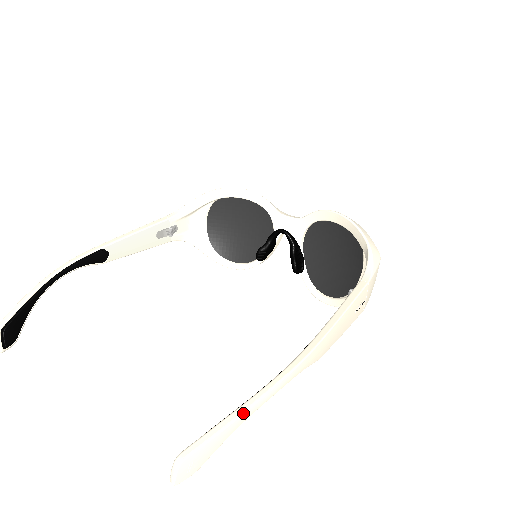
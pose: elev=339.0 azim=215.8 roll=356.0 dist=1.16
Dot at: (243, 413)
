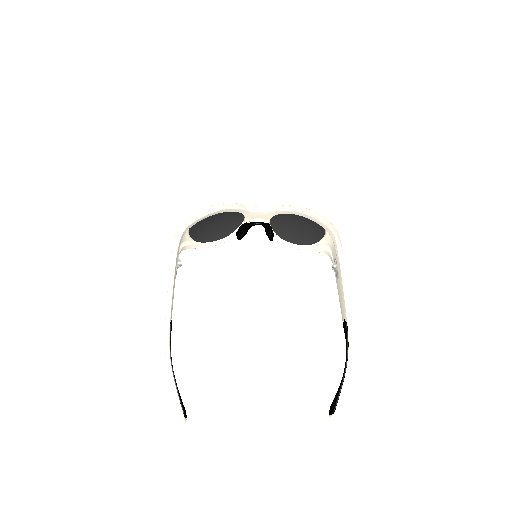
Dot at: occluded
